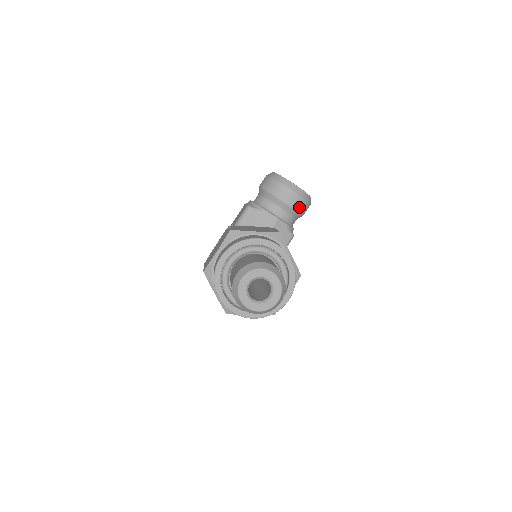
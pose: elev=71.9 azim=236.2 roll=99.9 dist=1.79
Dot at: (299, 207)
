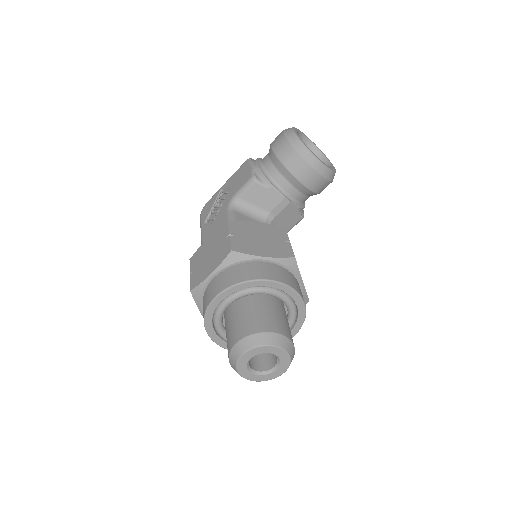
Dot at: (319, 189)
